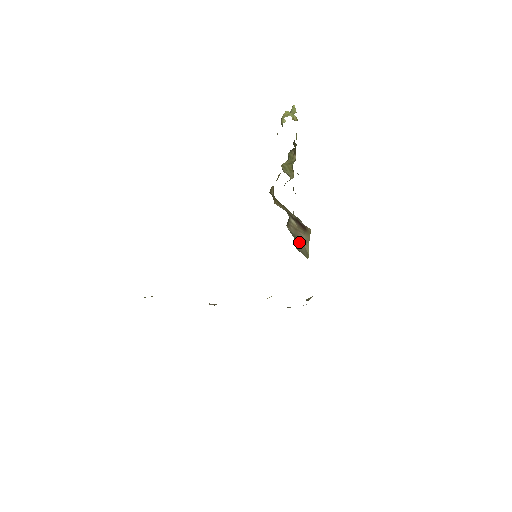
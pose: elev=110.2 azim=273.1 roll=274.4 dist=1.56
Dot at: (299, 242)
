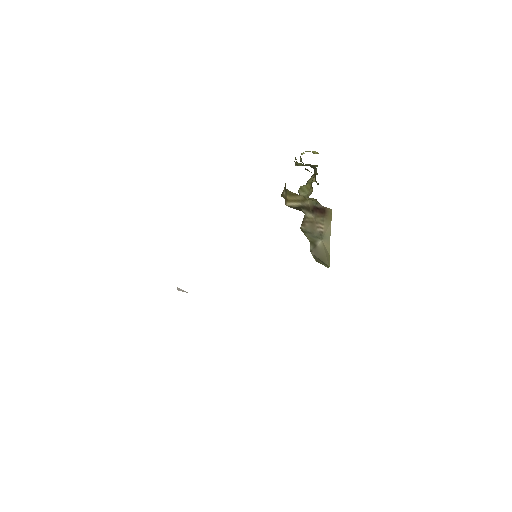
Dot at: (317, 242)
